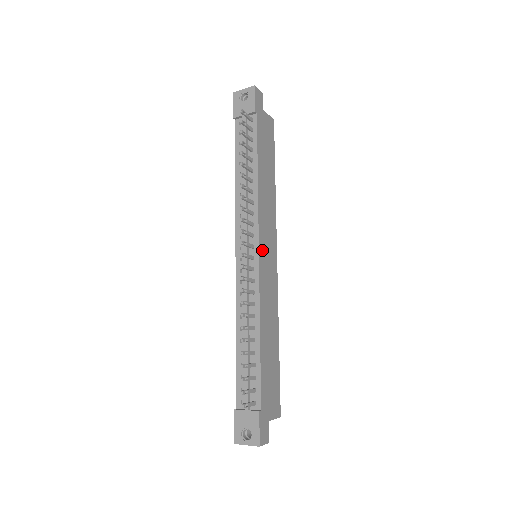
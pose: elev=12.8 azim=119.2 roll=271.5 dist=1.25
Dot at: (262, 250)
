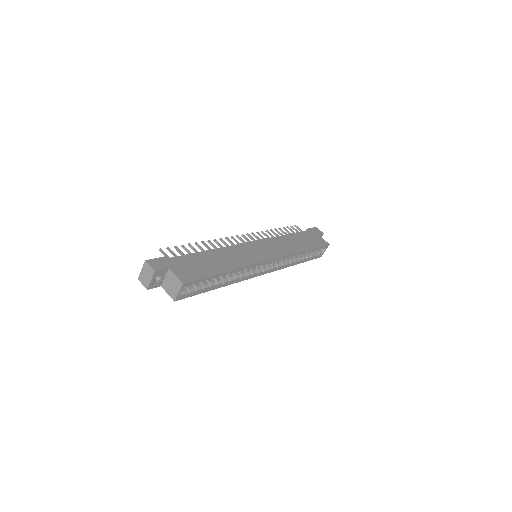
Dot at: (257, 245)
